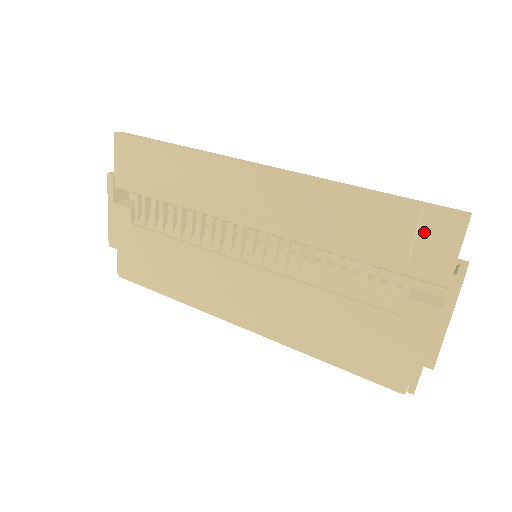
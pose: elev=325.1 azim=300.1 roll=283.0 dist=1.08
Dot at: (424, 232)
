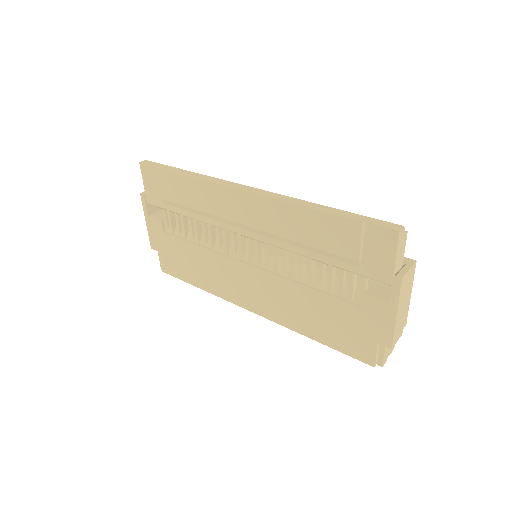
Dot at: (368, 242)
